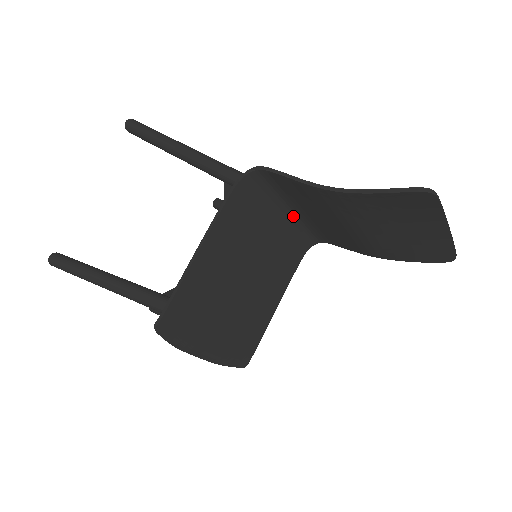
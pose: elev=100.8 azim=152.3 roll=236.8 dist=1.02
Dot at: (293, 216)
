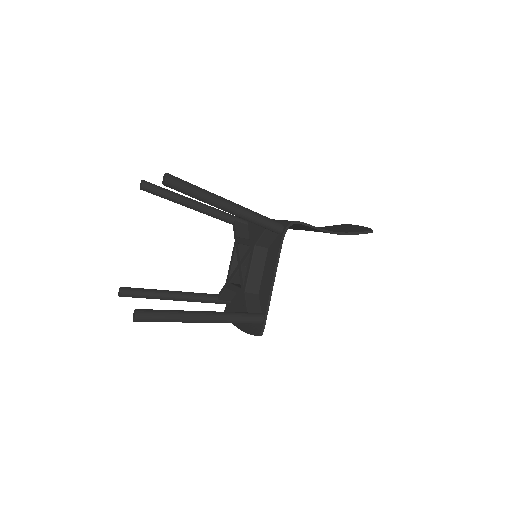
Dot at: occluded
